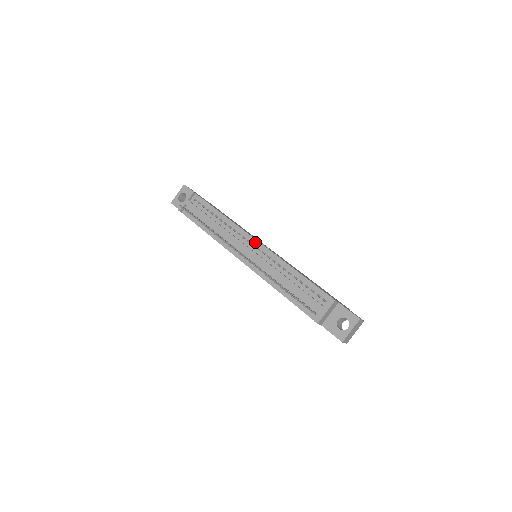
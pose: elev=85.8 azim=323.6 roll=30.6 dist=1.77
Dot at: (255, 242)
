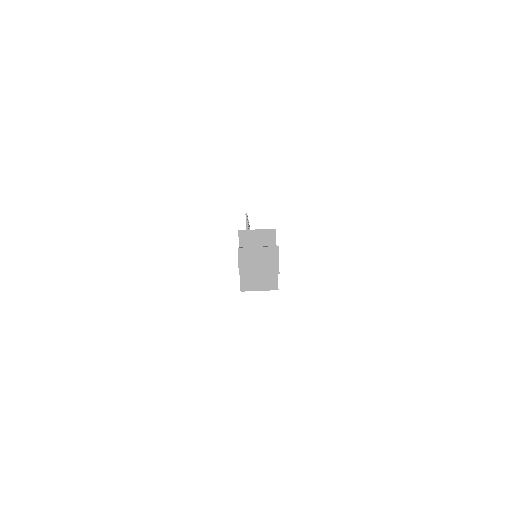
Dot at: occluded
